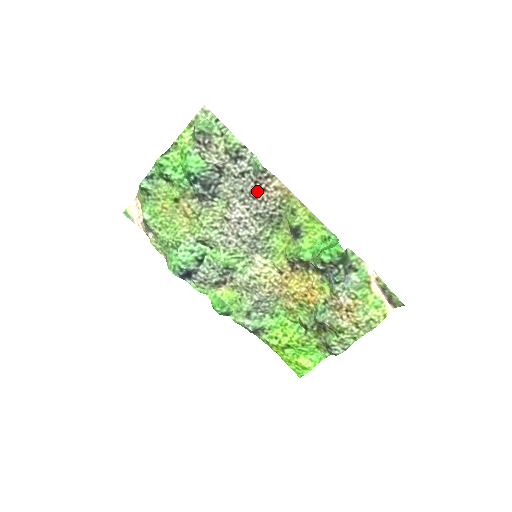
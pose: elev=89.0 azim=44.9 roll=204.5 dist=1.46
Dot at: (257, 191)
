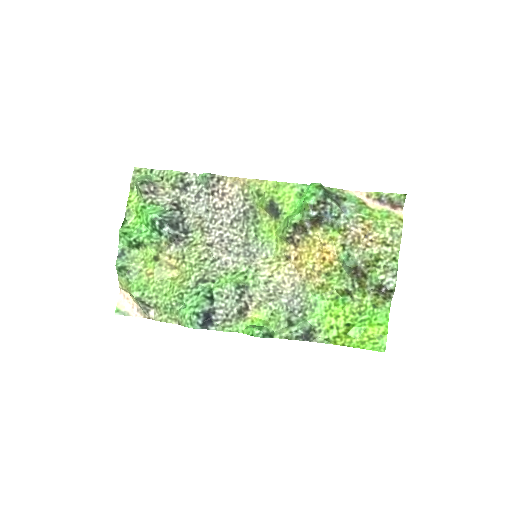
Dot at: (219, 200)
